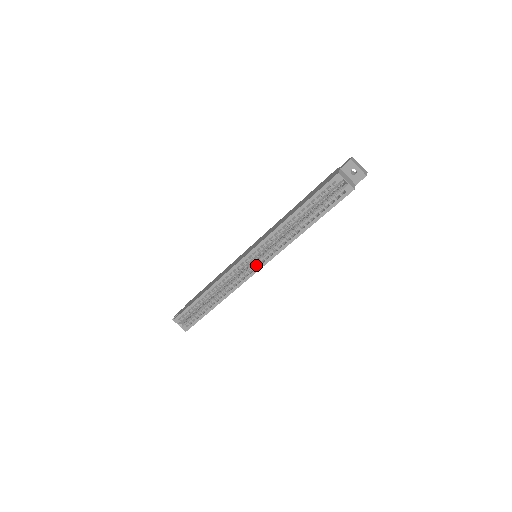
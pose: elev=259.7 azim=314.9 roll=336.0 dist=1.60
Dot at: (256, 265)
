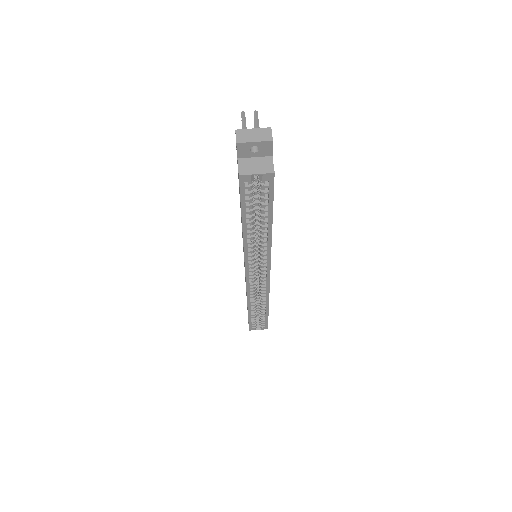
Dot at: (263, 274)
